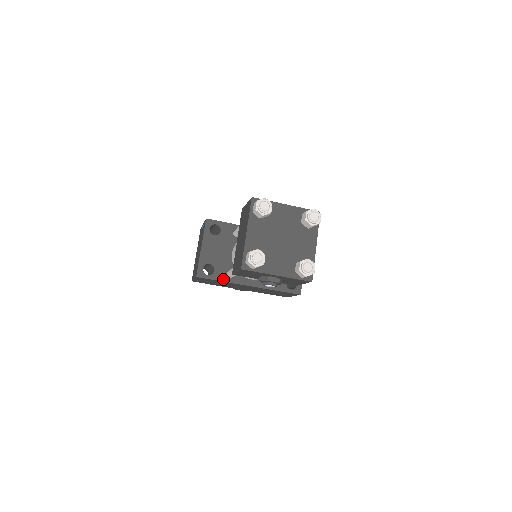
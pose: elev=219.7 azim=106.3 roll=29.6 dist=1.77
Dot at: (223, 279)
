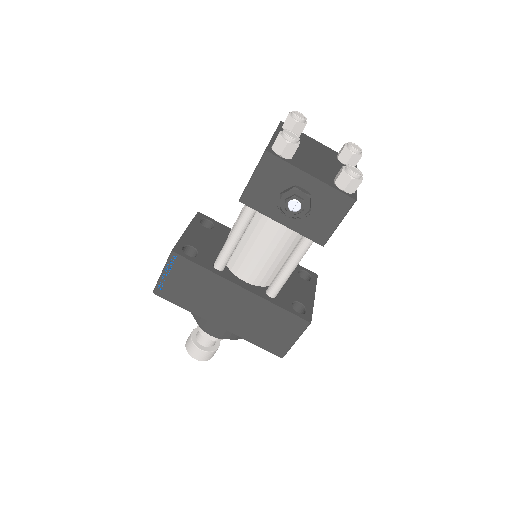
Dot at: (207, 267)
